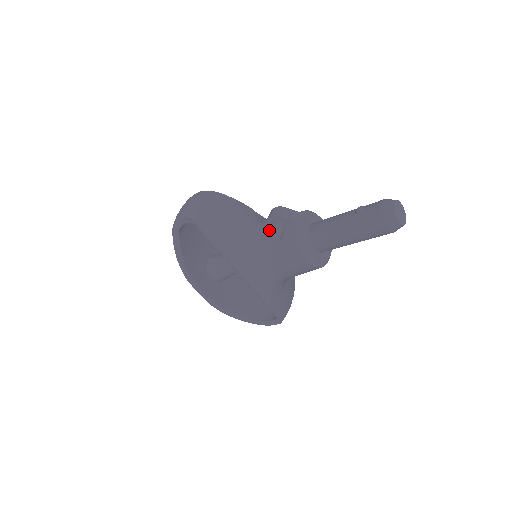
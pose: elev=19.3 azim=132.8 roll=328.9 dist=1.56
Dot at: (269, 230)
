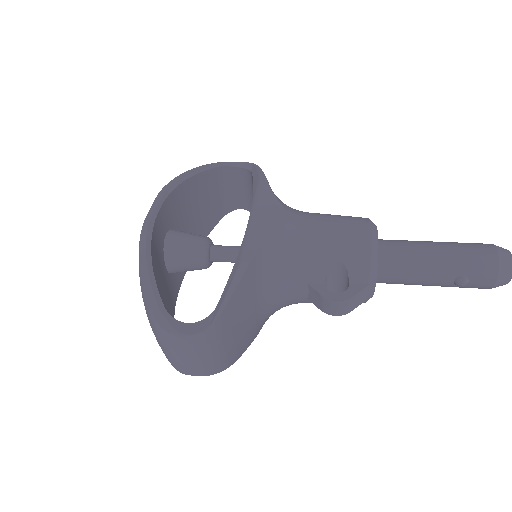
Dot at: occluded
